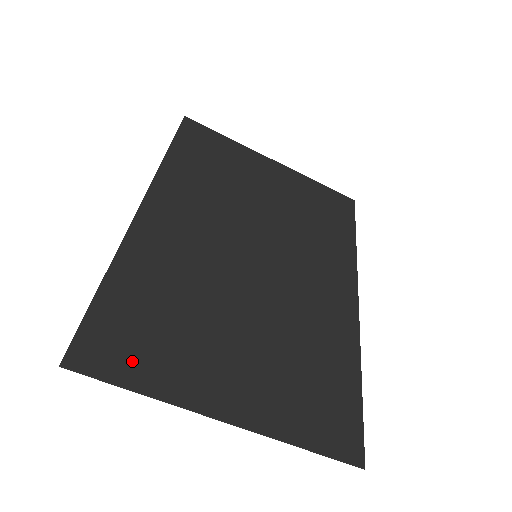
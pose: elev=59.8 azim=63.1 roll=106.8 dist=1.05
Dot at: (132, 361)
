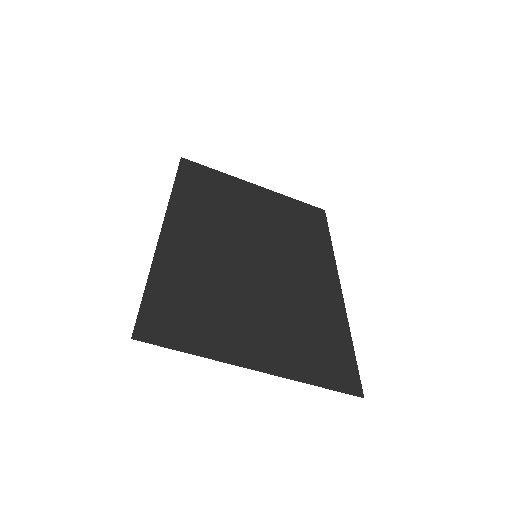
Dot at: (181, 333)
